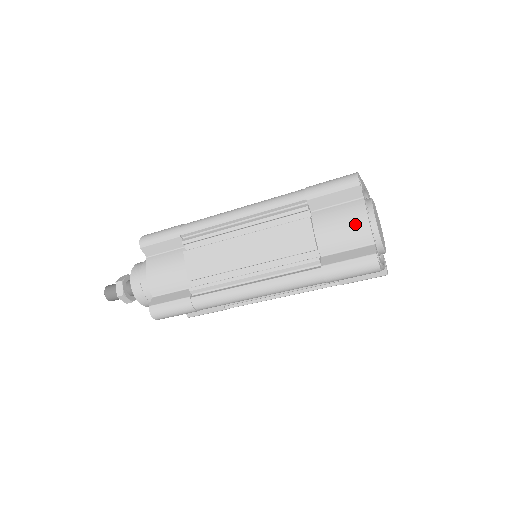
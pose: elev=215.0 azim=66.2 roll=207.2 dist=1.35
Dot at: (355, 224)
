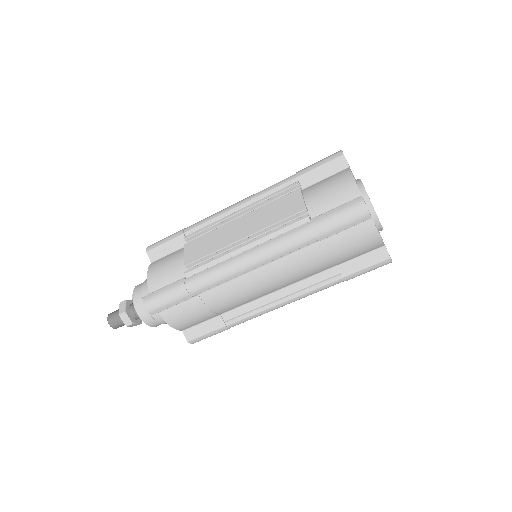
Dot at: (341, 183)
